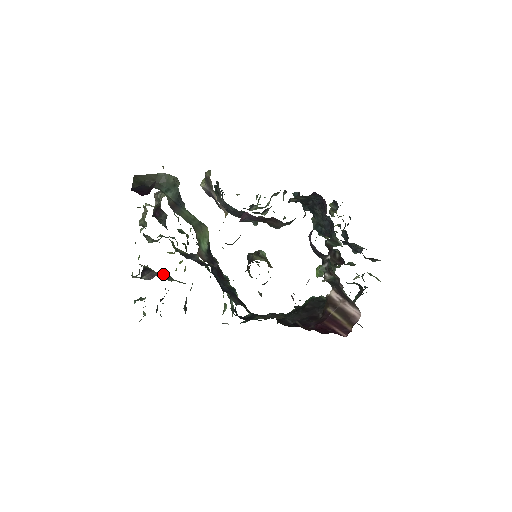
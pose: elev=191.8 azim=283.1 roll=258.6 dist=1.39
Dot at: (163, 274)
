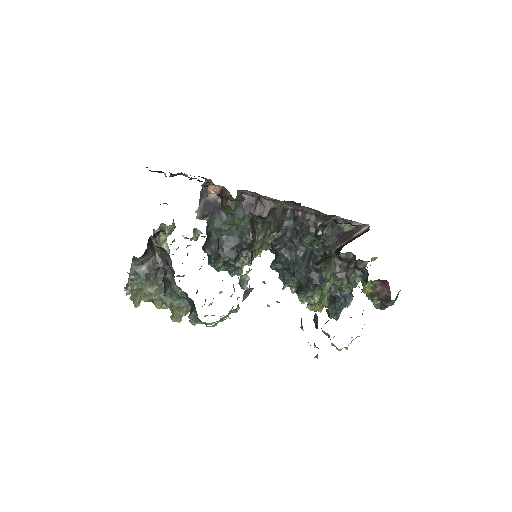
Dot at: (162, 288)
